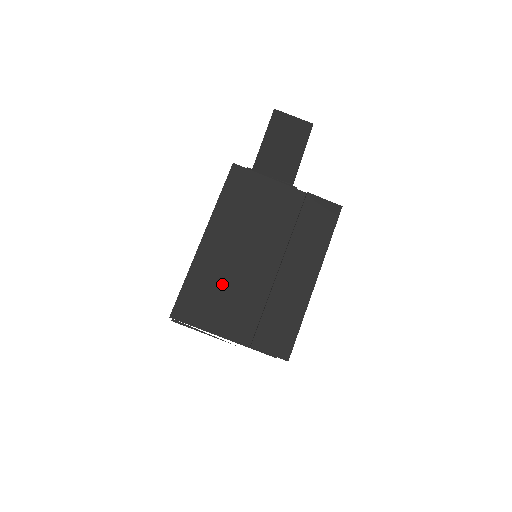
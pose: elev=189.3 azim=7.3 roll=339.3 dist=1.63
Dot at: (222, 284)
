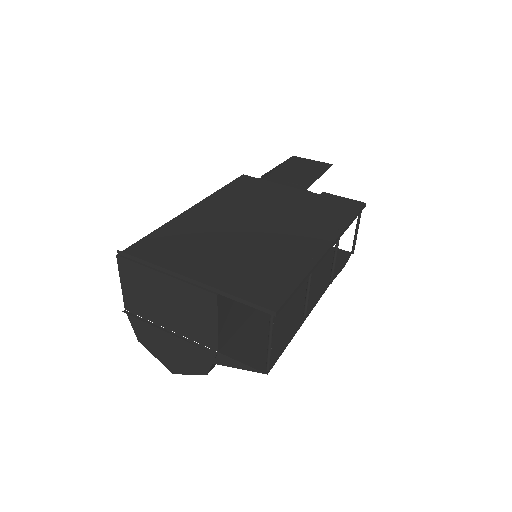
Dot at: (200, 239)
